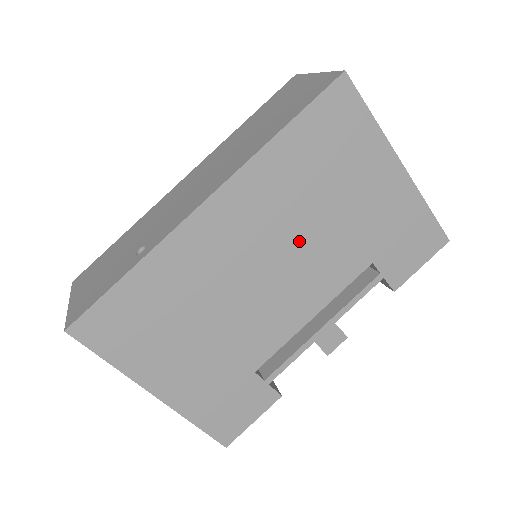
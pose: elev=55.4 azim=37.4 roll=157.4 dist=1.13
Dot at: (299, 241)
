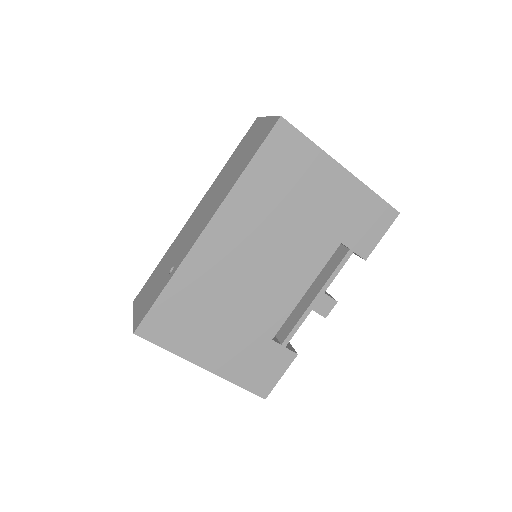
Dot at: (280, 239)
